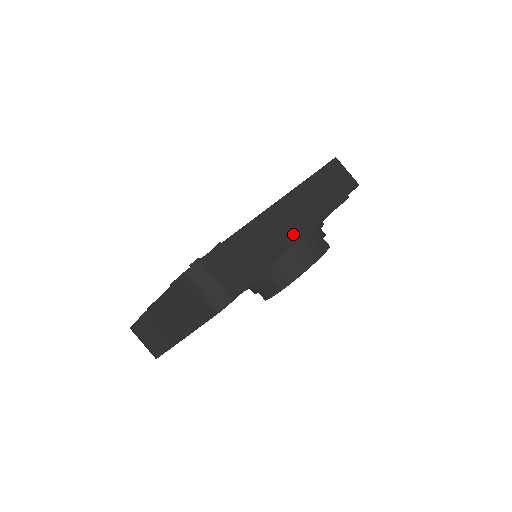
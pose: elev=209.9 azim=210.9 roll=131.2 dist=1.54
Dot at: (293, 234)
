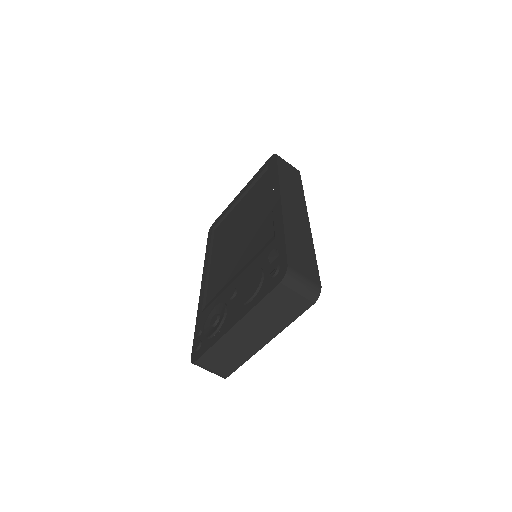
Dot at: (305, 224)
